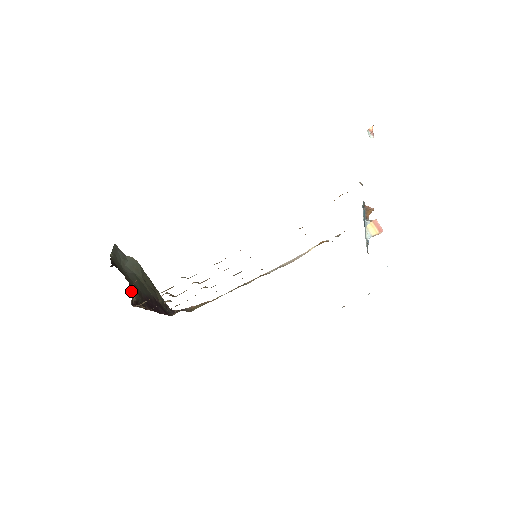
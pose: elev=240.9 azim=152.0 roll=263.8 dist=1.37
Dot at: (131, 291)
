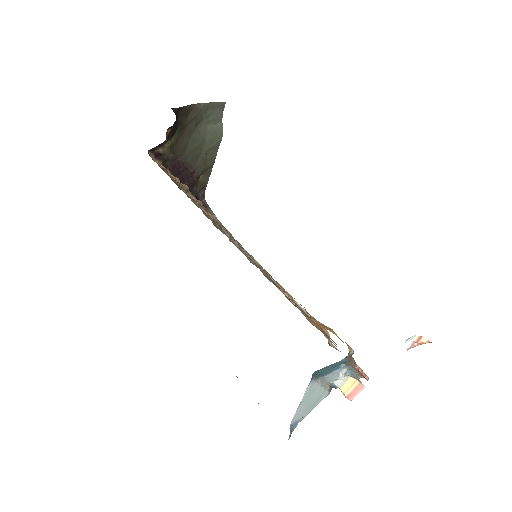
Dot at: (164, 142)
